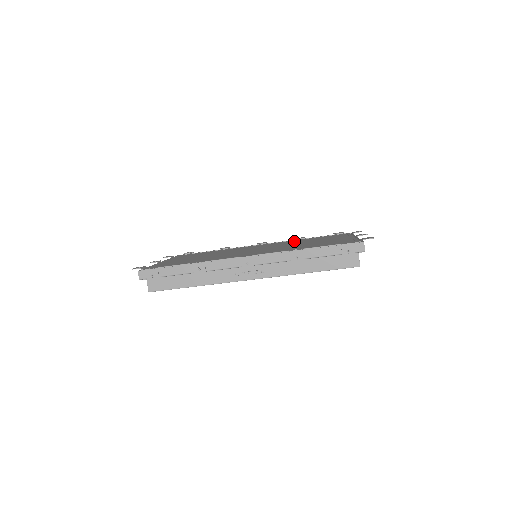
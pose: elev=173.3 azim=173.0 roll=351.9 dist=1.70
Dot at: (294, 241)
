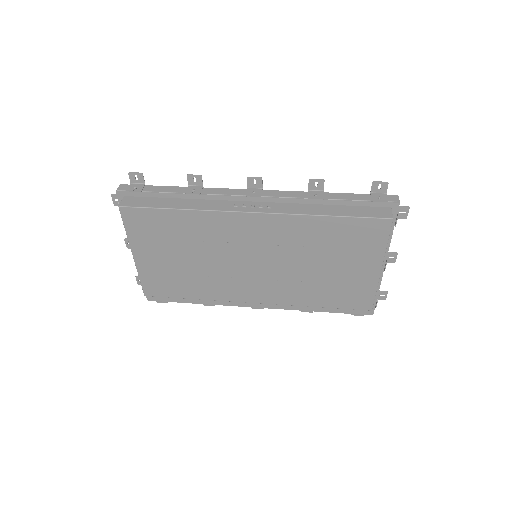
Dot at: occluded
